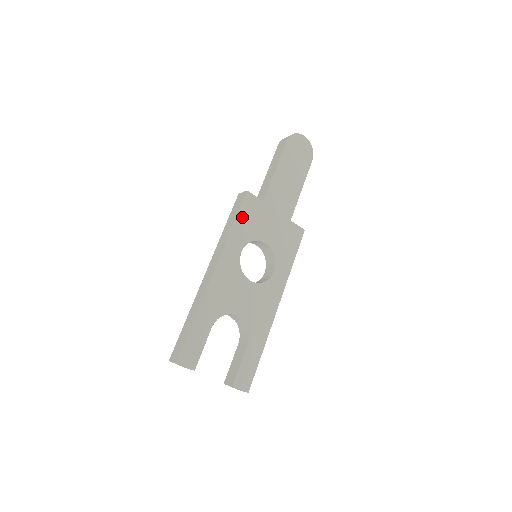
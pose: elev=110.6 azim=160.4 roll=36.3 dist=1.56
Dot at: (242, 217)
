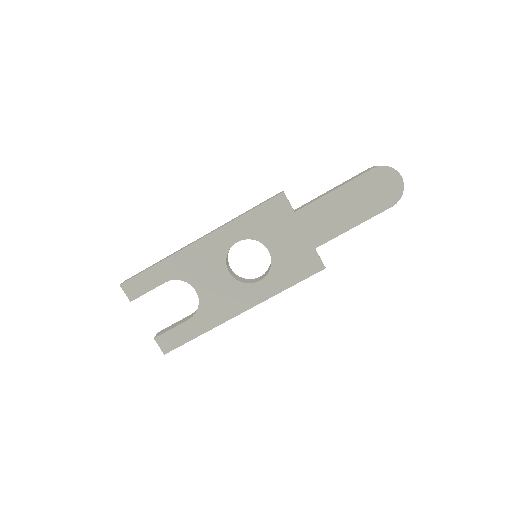
Dot at: (260, 212)
